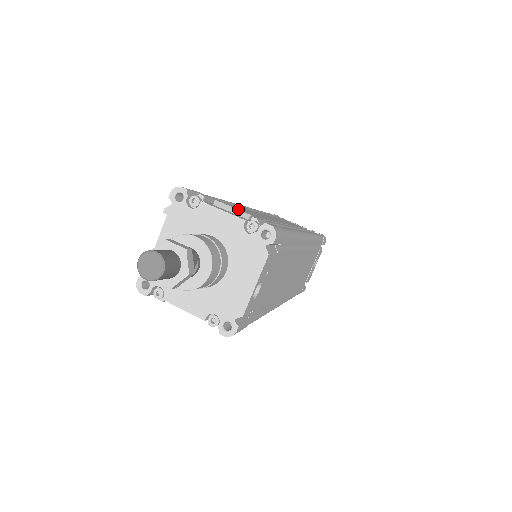
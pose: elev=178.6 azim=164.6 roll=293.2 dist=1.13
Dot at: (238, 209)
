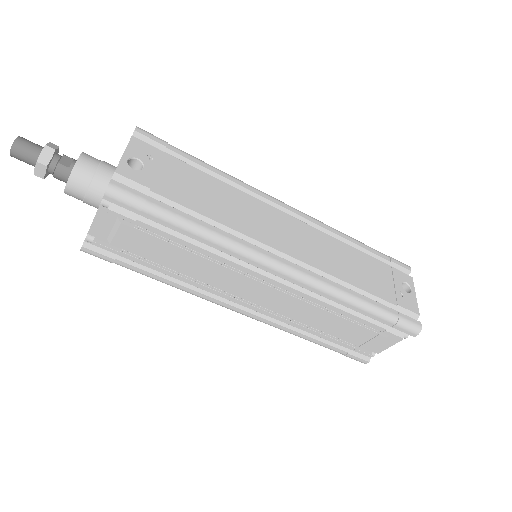
Dot at: occluded
